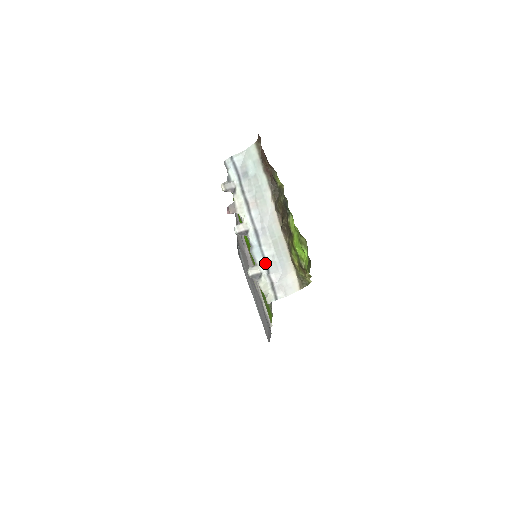
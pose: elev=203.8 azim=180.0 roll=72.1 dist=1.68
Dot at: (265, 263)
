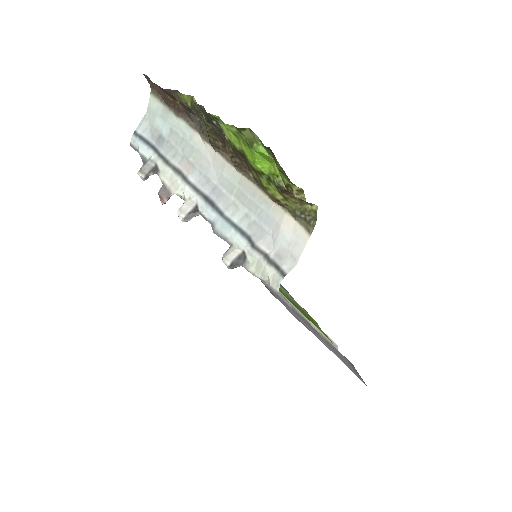
Dot at: (241, 233)
